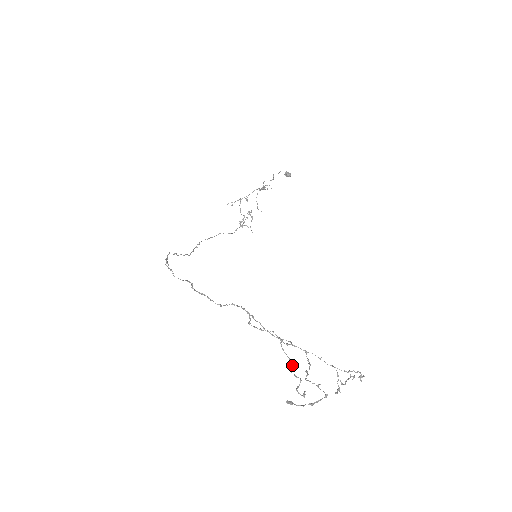
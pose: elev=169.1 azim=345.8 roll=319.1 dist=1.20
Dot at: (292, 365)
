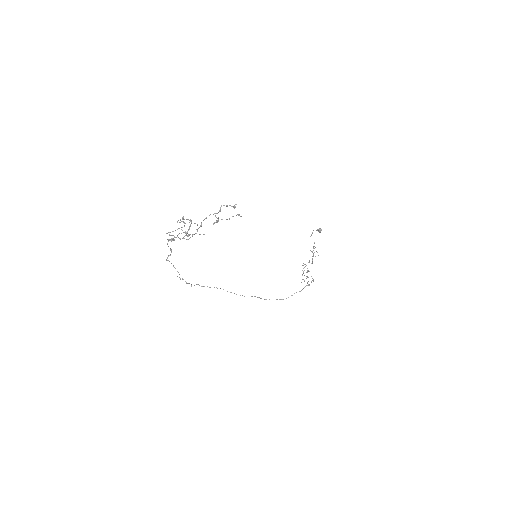
Dot at: occluded
